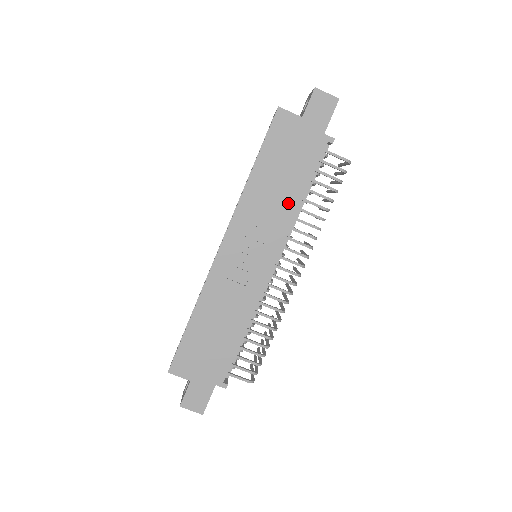
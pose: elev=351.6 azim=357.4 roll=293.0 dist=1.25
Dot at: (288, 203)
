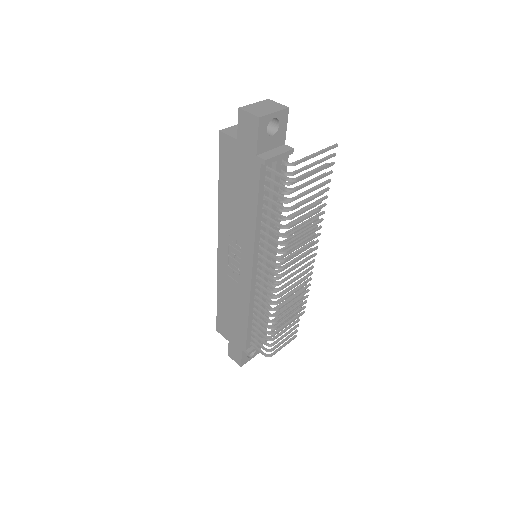
Dot at: (247, 220)
